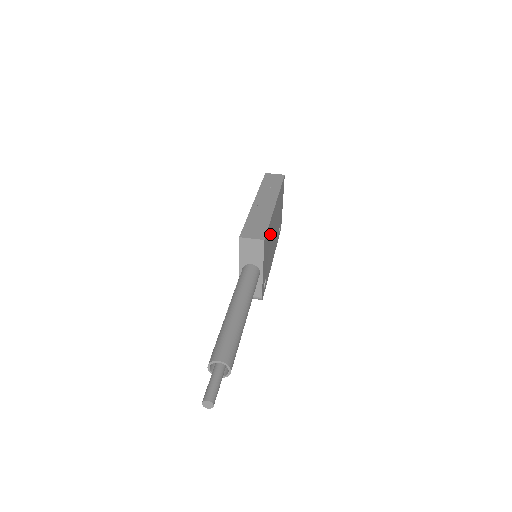
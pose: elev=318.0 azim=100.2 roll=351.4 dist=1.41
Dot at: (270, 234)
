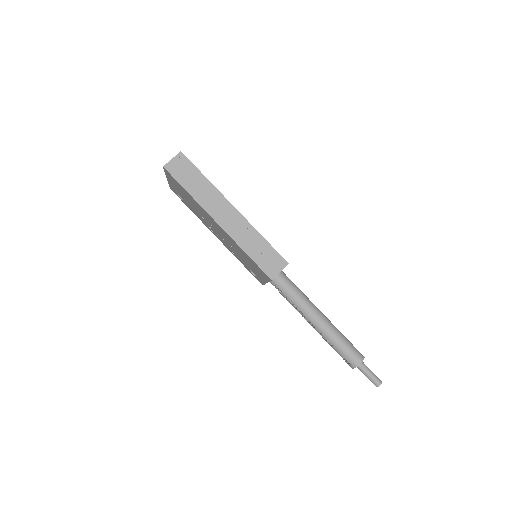
Dot at: occluded
